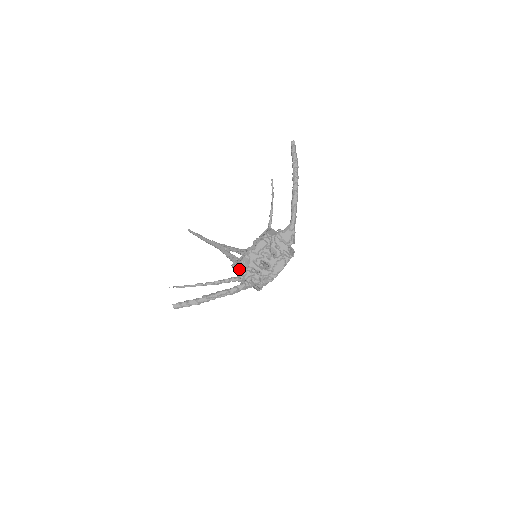
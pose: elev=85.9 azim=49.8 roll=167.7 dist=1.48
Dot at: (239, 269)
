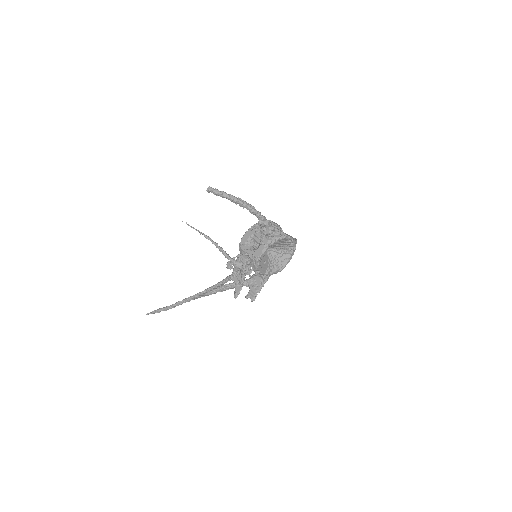
Dot at: (253, 228)
